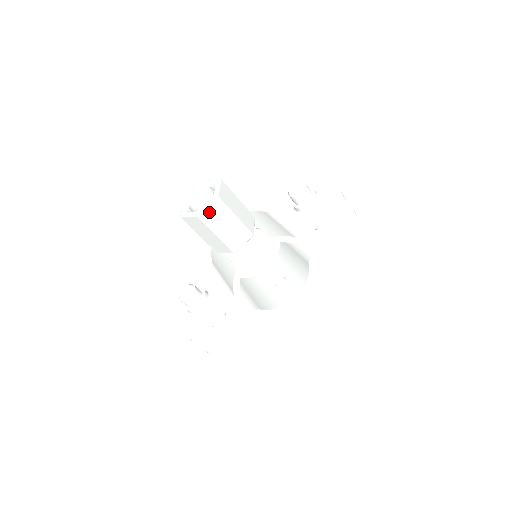
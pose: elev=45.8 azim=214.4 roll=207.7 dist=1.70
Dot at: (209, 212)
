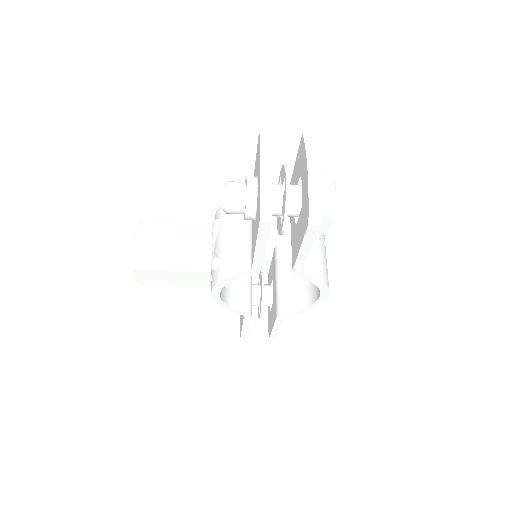
Dot at: (144, 278)
